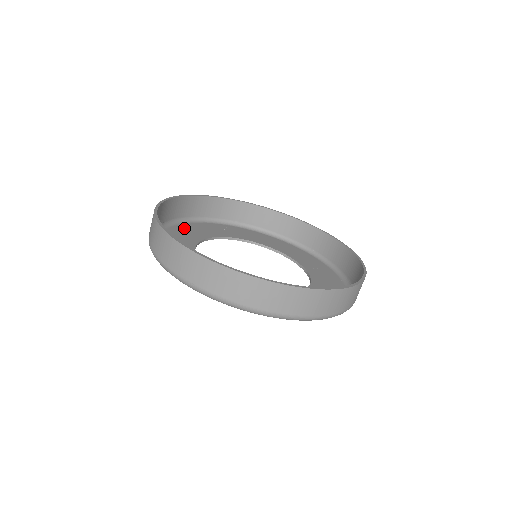
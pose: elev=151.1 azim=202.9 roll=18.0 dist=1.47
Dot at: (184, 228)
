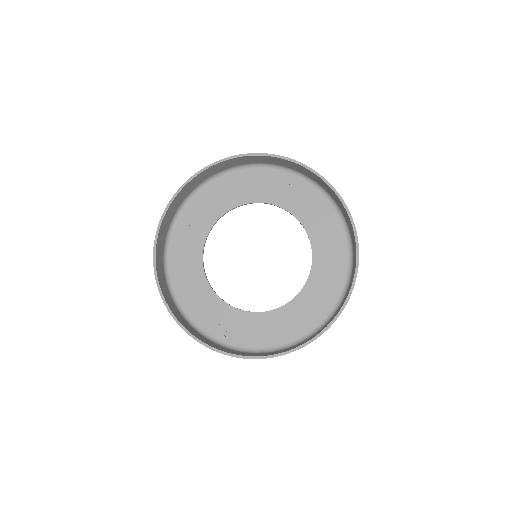
Dot at: (240, 179)
